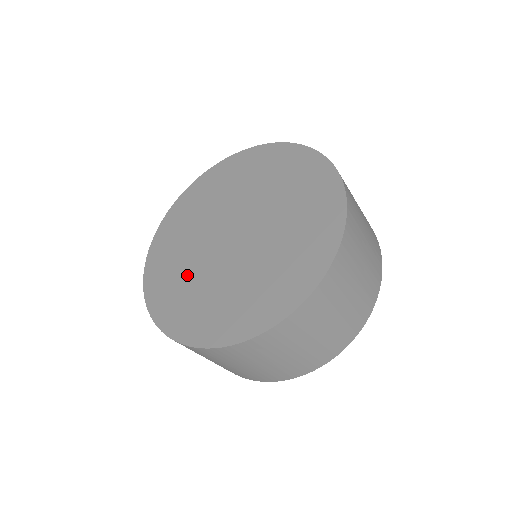
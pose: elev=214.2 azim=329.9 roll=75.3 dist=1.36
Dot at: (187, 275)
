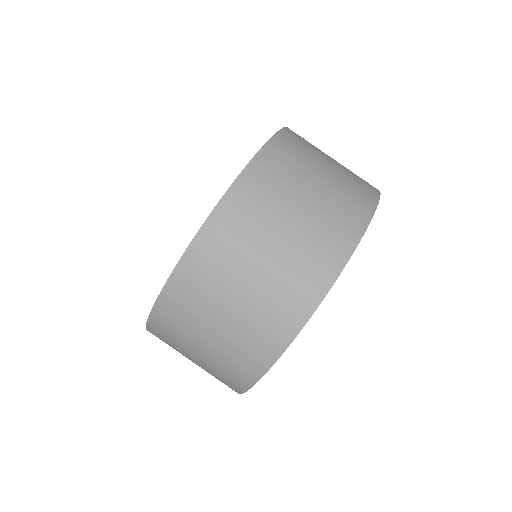
Dot at: occluded
